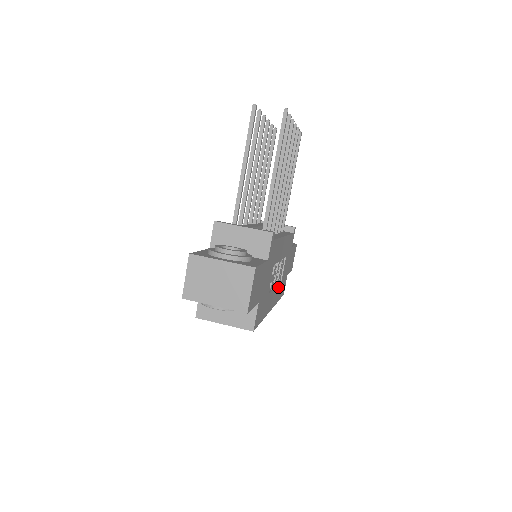
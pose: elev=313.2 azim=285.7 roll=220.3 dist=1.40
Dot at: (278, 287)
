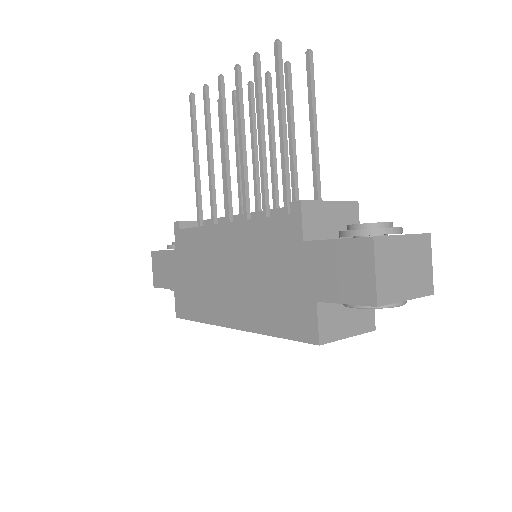
Dot at: occluded
